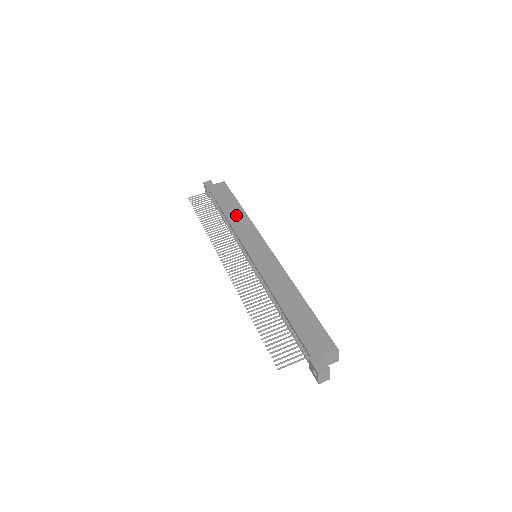
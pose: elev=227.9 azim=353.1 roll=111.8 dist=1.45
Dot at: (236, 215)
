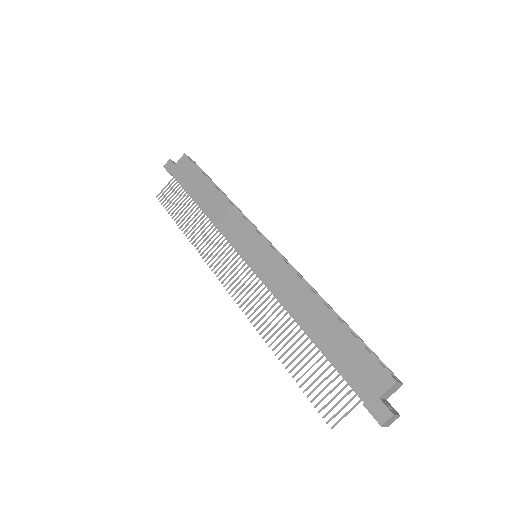
Dot at: (213, 204)
